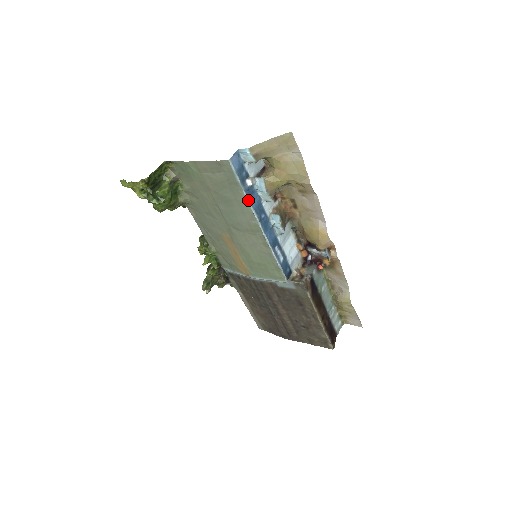
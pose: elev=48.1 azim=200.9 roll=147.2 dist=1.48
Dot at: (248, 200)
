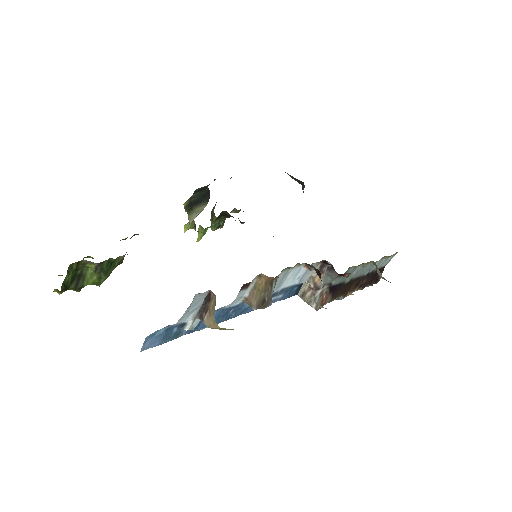
Dot at: (197, 330)
